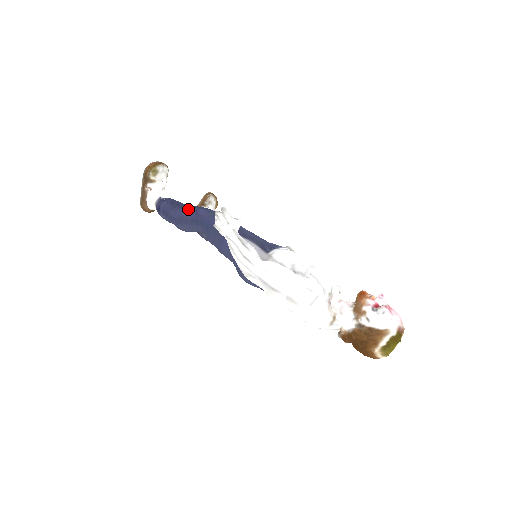
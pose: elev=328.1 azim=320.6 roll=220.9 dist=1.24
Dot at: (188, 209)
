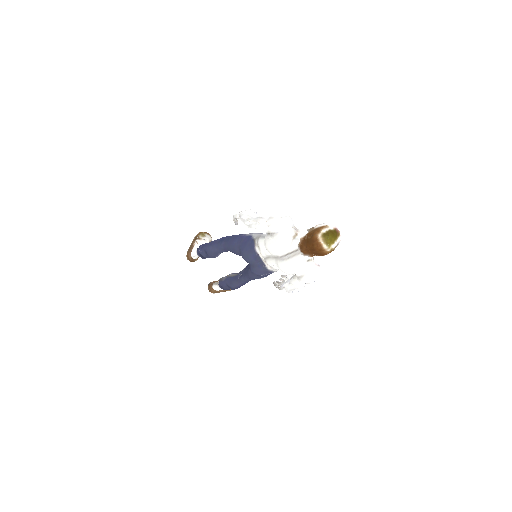
Dot at: occluded
